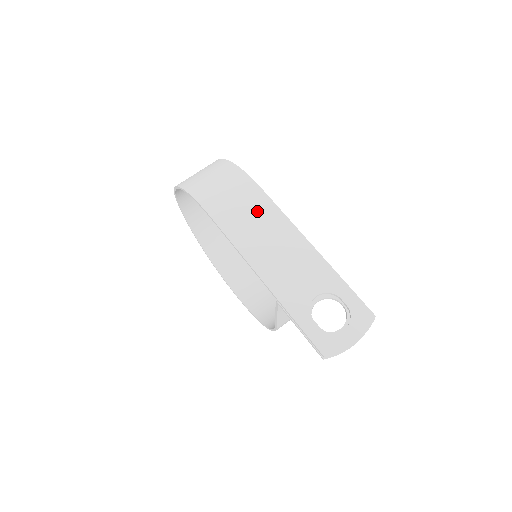
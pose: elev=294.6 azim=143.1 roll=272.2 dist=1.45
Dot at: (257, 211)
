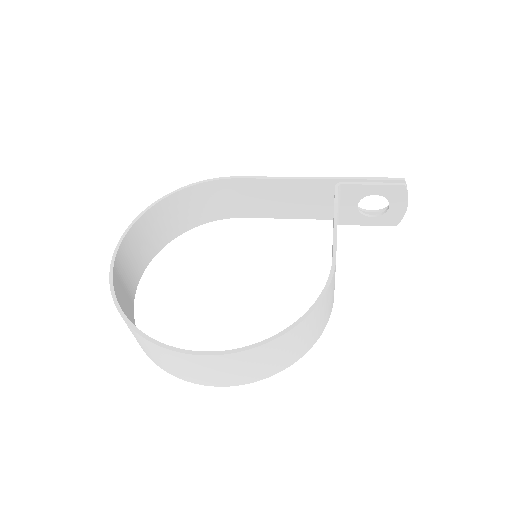
Dot at: (260, 204)
